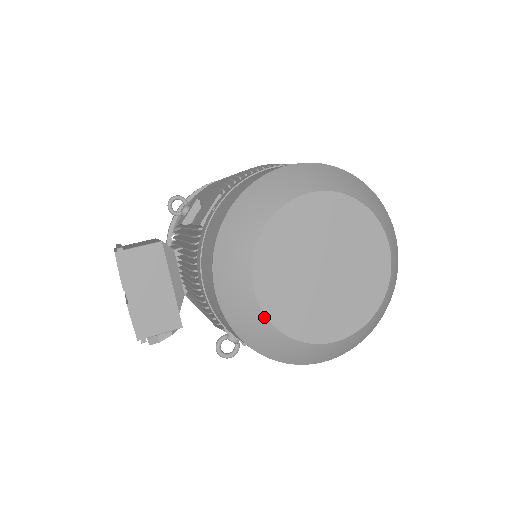
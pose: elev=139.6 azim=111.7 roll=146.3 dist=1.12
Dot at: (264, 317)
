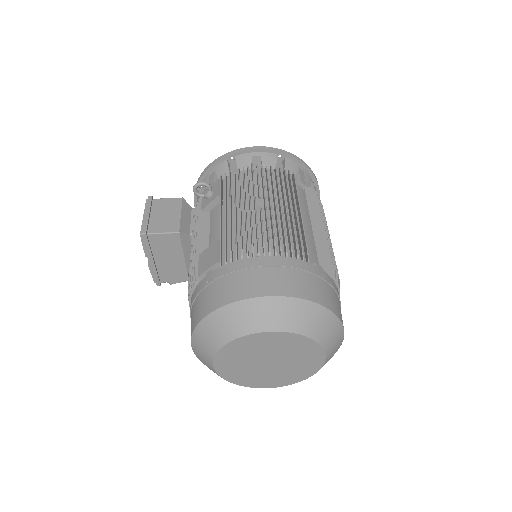
Dot at: (218, 375)
